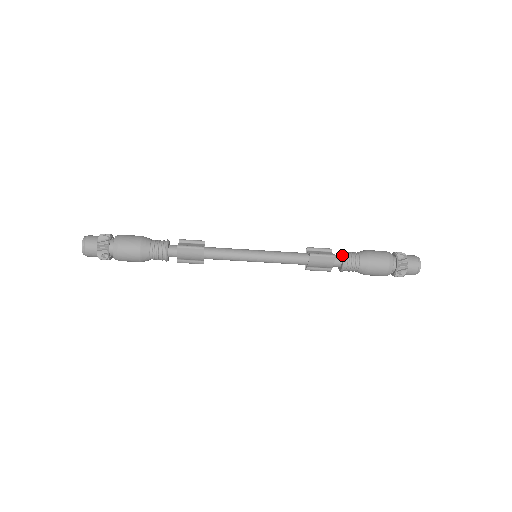
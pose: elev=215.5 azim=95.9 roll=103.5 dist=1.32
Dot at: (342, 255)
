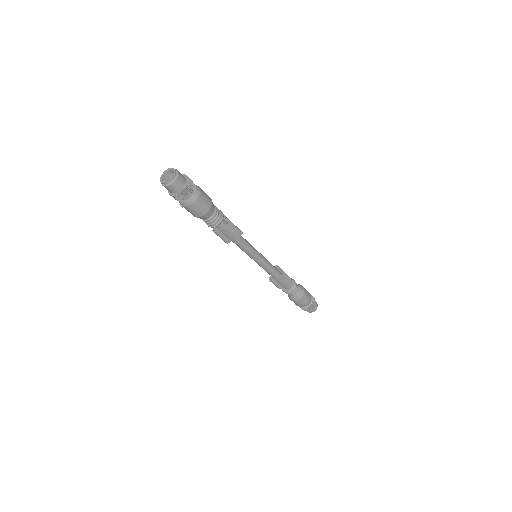
Dot at: (293, 282)
